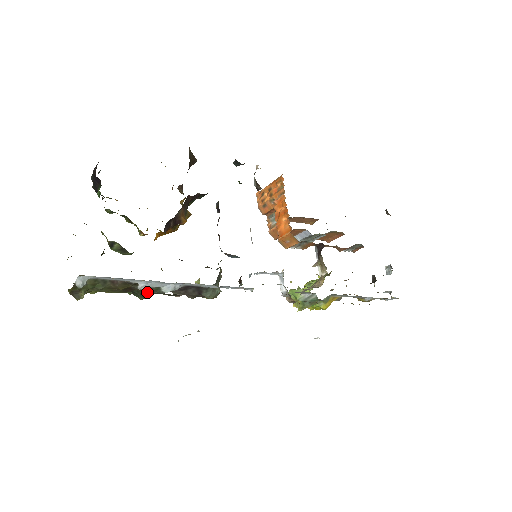
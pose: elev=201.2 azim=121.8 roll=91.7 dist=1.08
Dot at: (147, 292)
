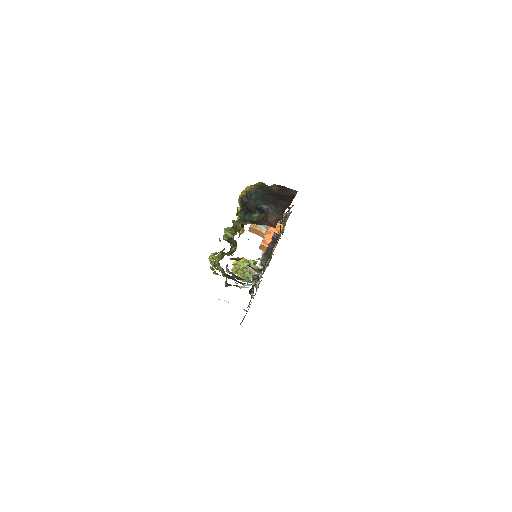
Dot at: occluded
